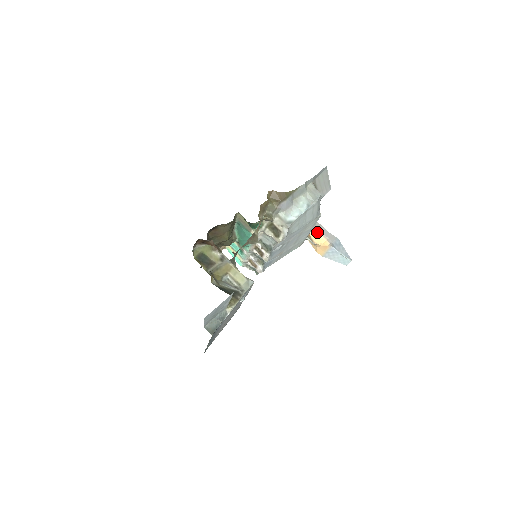
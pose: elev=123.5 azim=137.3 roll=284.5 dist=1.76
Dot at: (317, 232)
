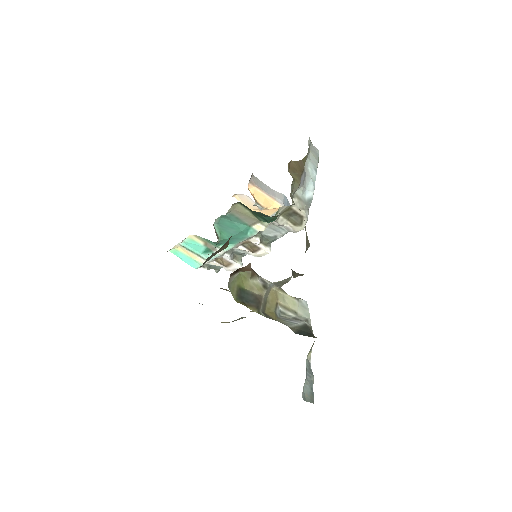
Dot at: (263, 193)
